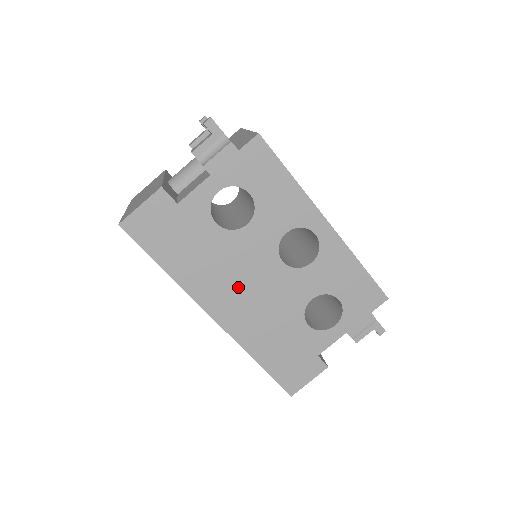
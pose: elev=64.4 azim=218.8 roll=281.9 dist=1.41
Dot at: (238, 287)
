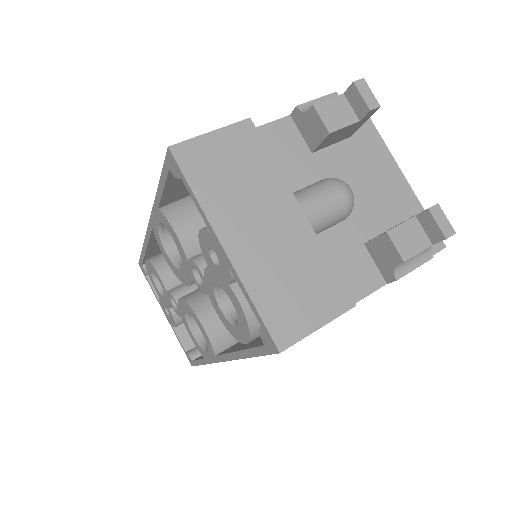
Dot at: occluded
